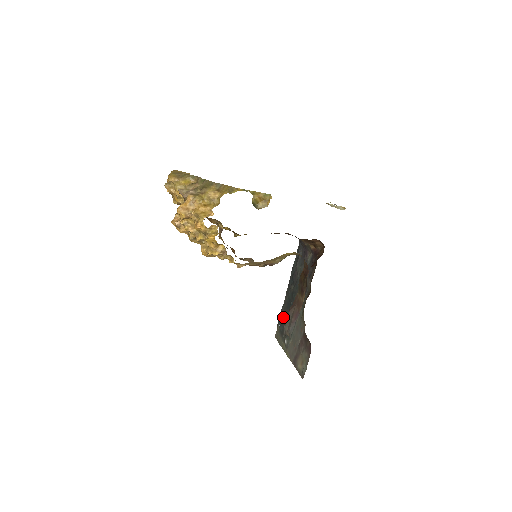
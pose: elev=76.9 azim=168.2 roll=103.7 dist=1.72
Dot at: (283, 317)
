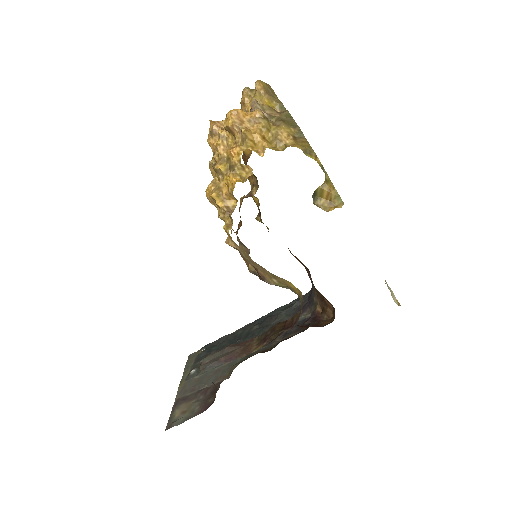
Dot at: (216, 345)
